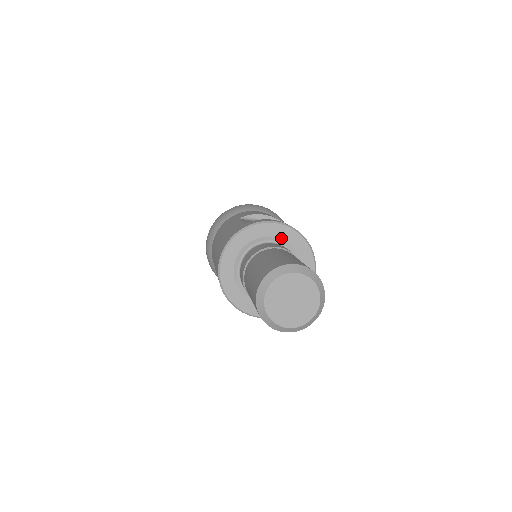
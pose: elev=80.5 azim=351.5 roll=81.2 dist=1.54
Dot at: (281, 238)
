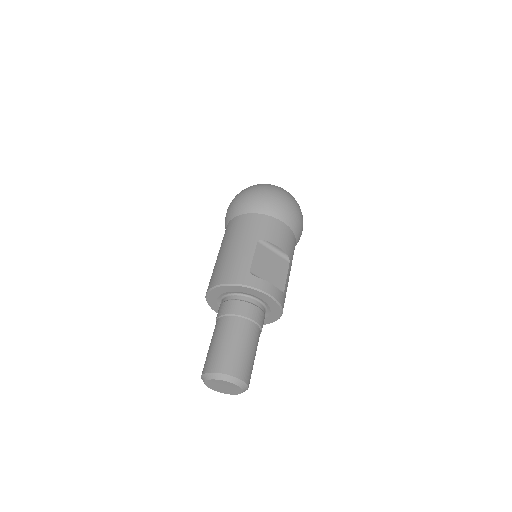
Dot at: (265, 302)
